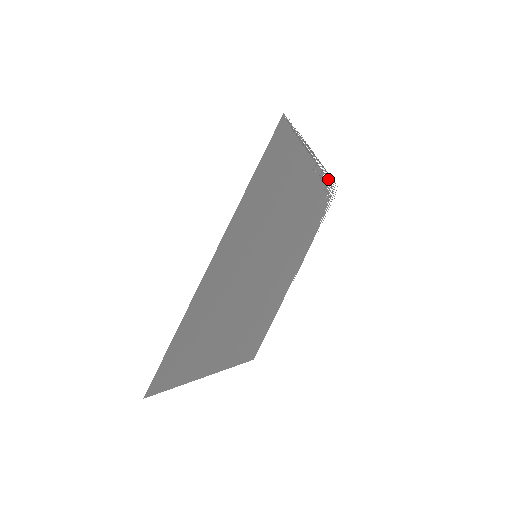
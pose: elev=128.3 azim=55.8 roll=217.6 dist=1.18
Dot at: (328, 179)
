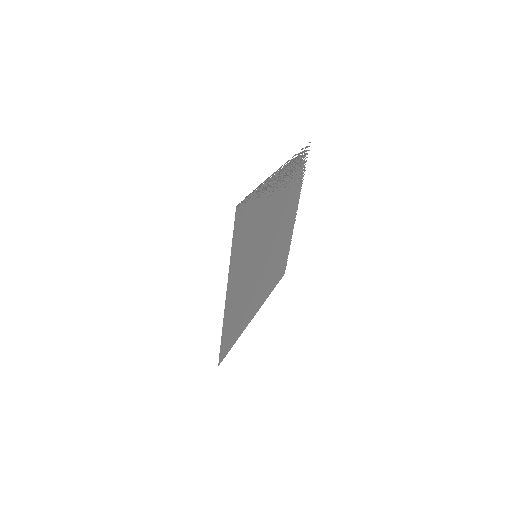
Dot at: (295, 157)
